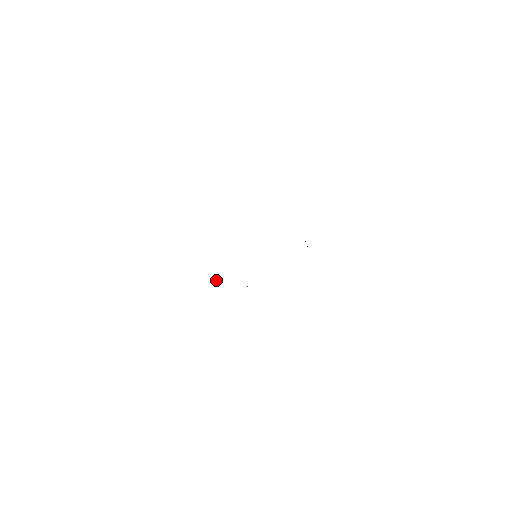
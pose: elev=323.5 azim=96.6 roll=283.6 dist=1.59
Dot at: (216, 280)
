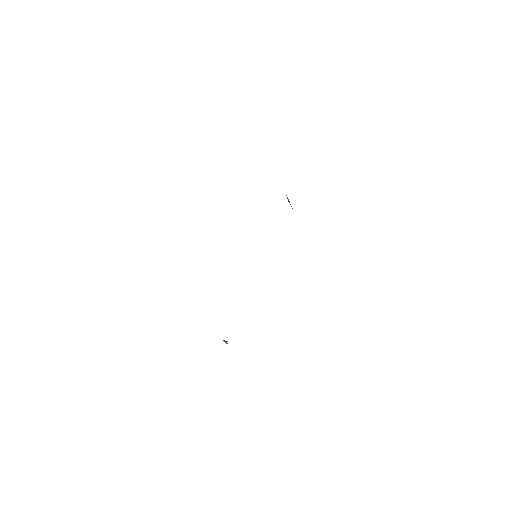
Dot at: (225, 341)
